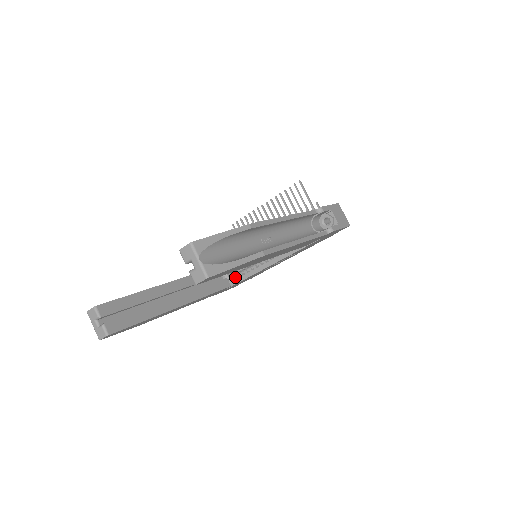
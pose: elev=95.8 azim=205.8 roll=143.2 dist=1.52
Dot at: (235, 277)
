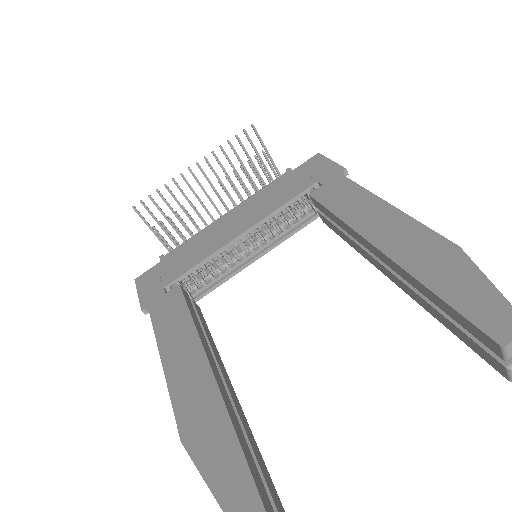
Dot at: (192, 290)
